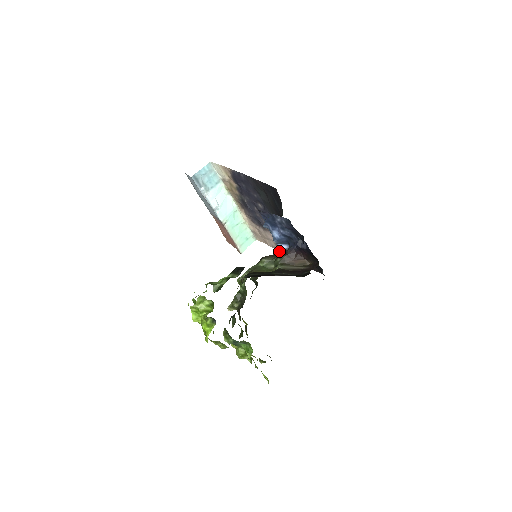
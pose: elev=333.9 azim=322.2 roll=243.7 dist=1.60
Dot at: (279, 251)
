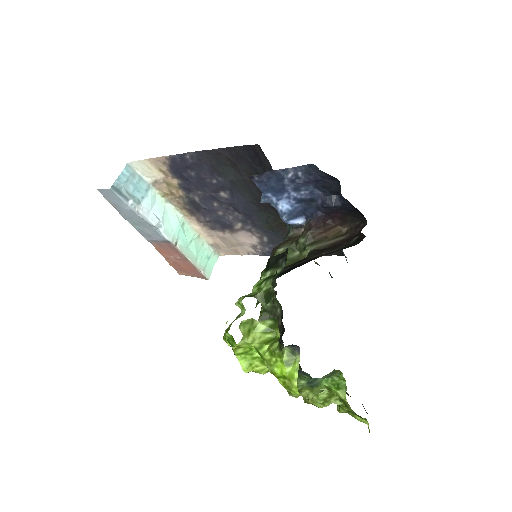
Dot at: (290, 233)
